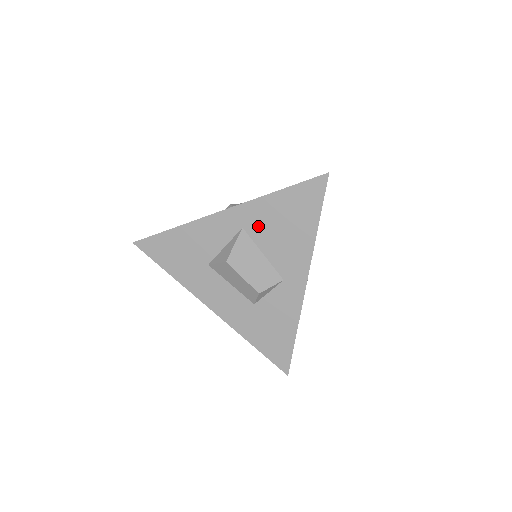
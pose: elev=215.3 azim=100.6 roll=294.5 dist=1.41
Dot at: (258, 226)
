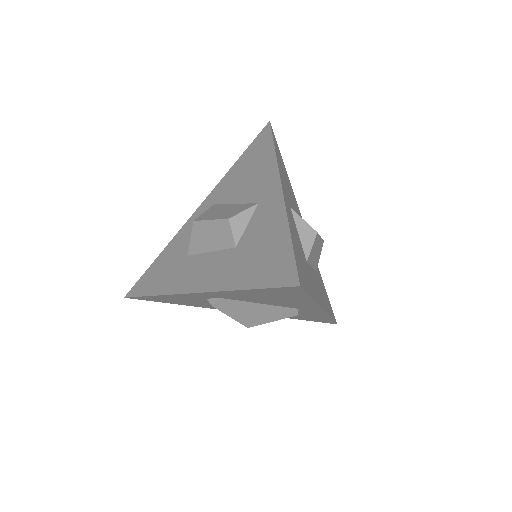
Dot at: (226, 192)
